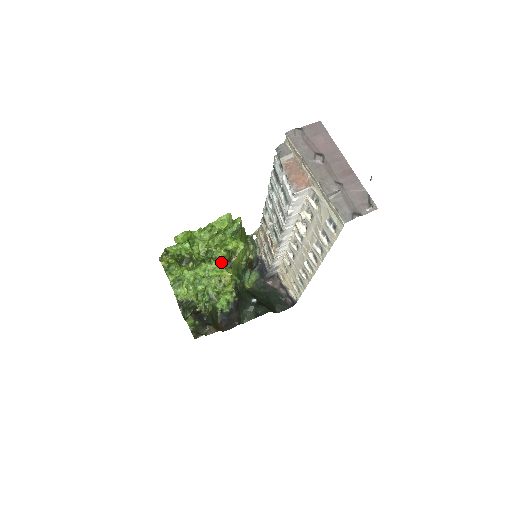
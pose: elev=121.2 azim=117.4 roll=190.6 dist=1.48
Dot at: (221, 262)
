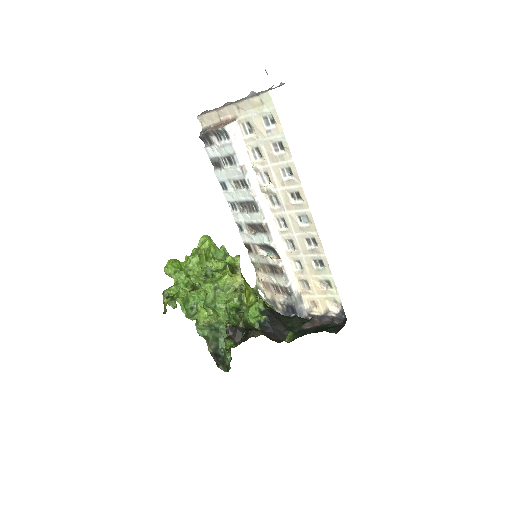
Dot at: (224, 270)
